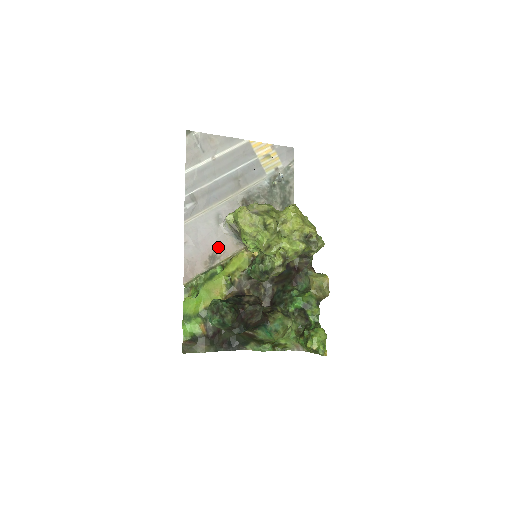
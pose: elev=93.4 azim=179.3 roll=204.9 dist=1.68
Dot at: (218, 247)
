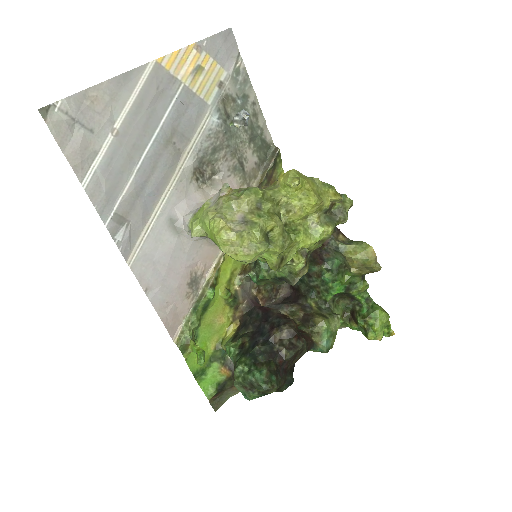
Dot at: (193, 264)
